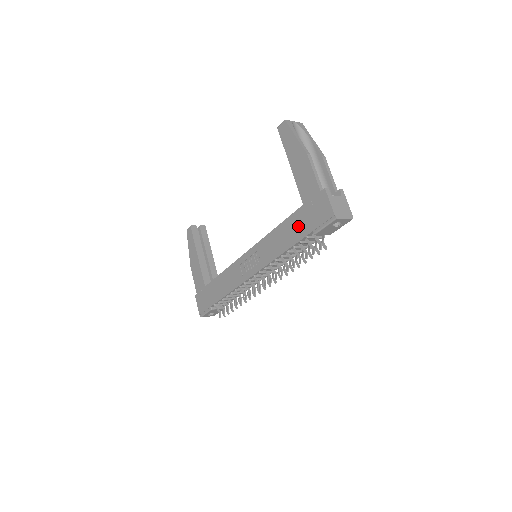
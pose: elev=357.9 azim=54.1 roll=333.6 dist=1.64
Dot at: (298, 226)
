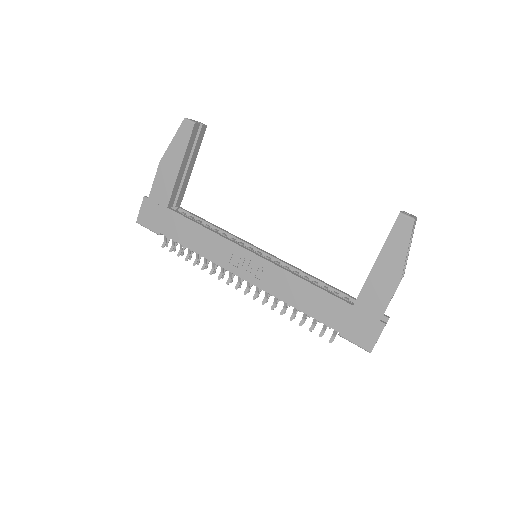
Dot at: (331, 312)
